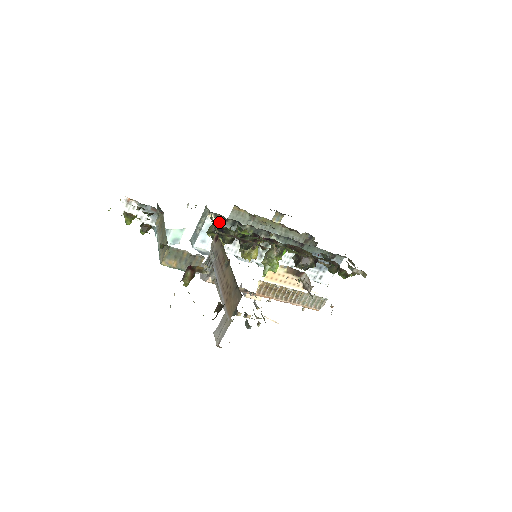
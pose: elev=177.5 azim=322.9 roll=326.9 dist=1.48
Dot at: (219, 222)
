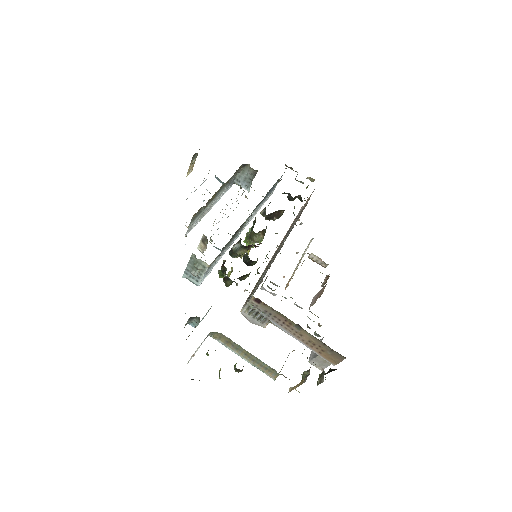
Dot at: (215, 259)
